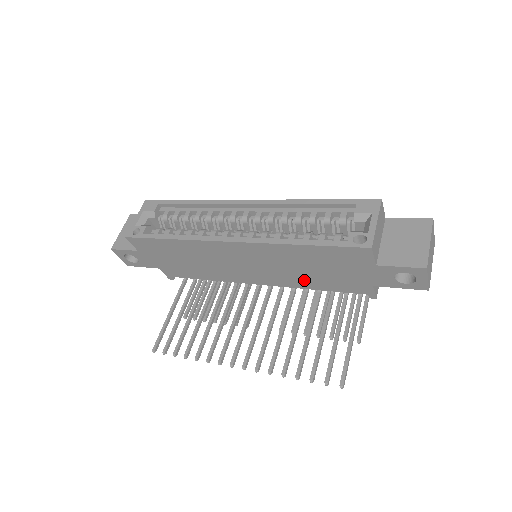
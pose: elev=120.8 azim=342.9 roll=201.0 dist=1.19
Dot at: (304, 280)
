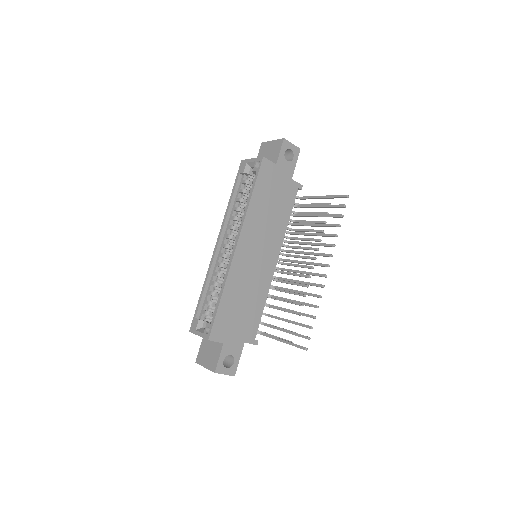
Dot at: (279, 222)
